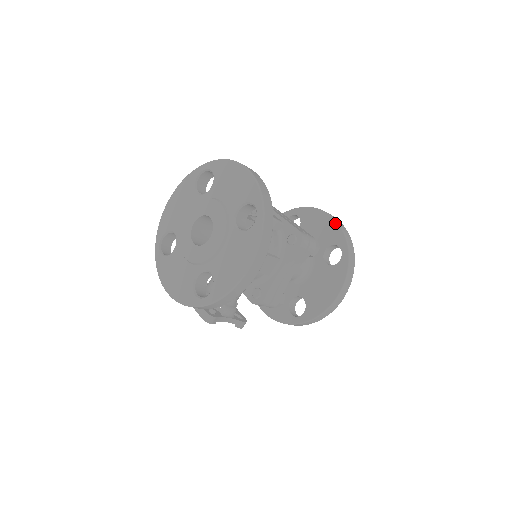
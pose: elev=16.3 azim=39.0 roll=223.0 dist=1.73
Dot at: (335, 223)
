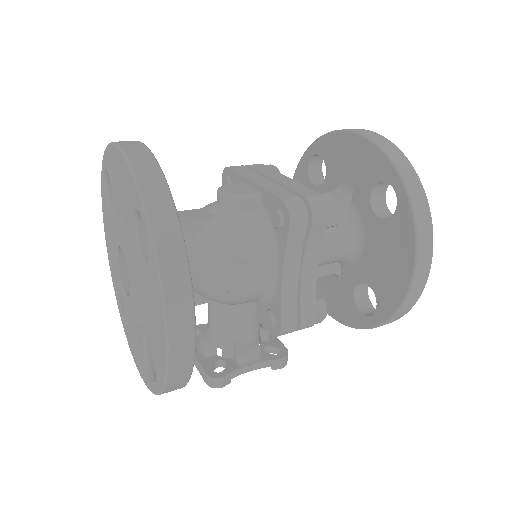
Dot at: (368, 144)
